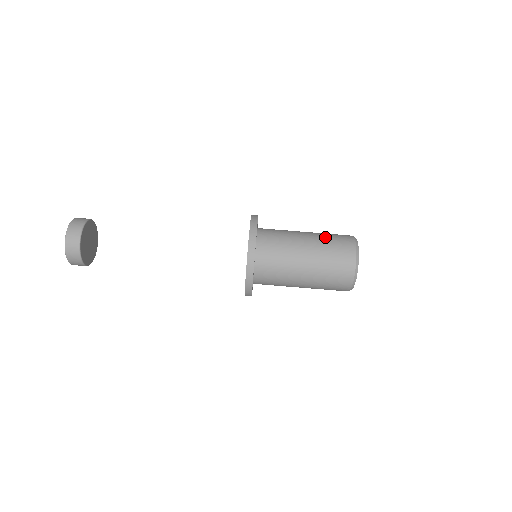
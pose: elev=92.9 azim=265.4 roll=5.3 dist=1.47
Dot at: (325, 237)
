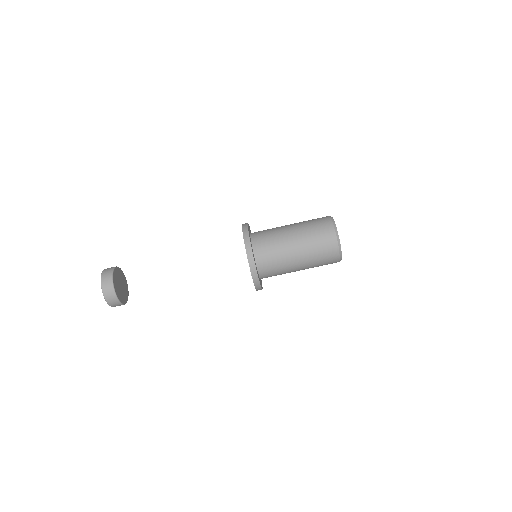
Dot at: (308, 228)
